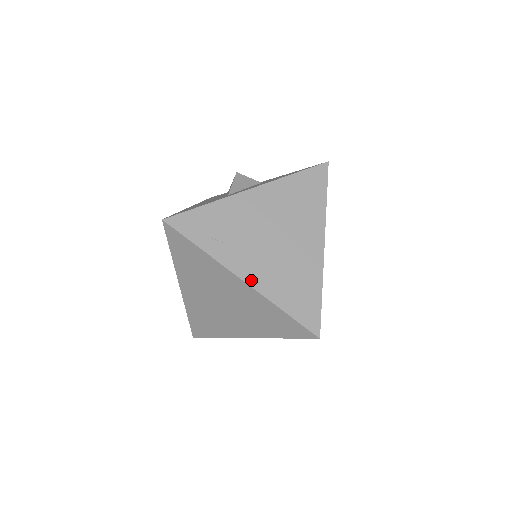
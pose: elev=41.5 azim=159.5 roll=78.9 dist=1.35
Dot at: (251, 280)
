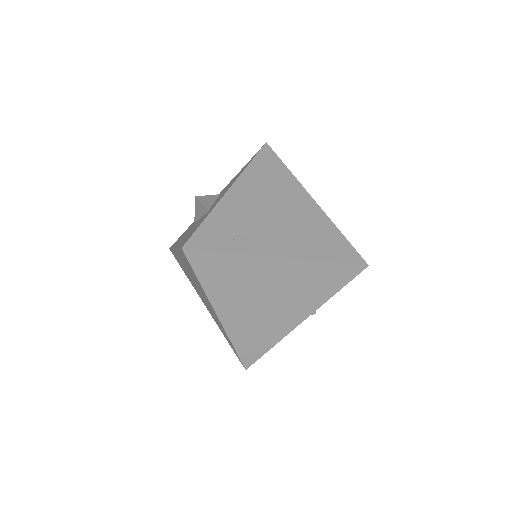
Dot at: (287, 254)
